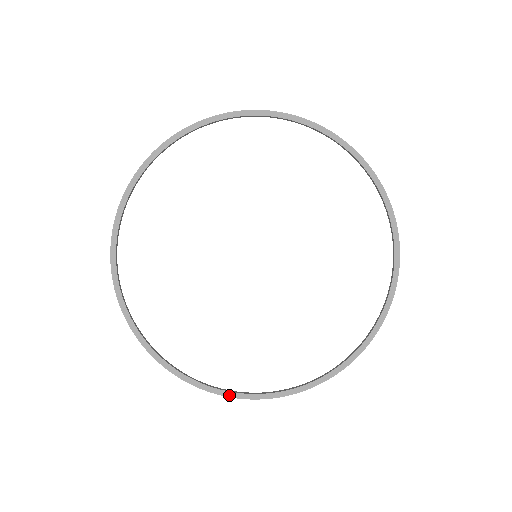
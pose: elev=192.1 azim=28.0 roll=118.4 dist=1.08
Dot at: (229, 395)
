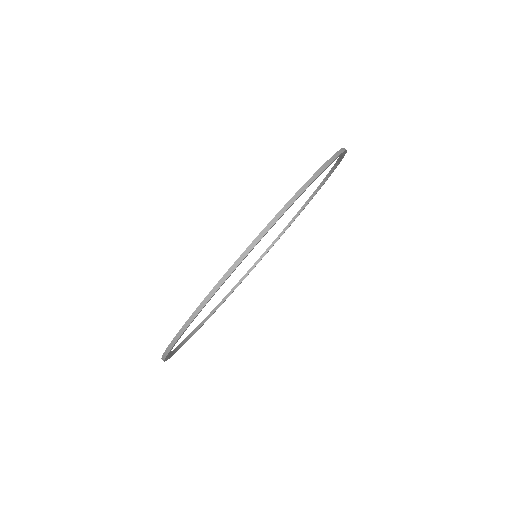
Dot at: occluded
